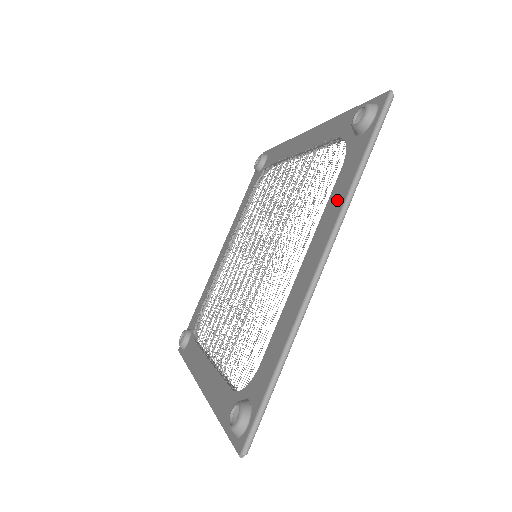
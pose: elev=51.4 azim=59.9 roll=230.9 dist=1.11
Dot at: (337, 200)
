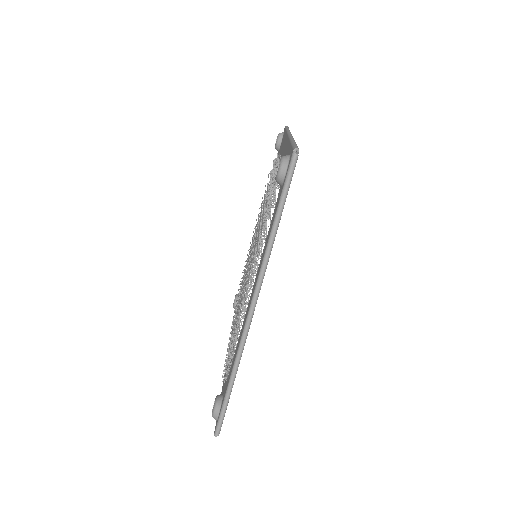
Dot at: occluded
